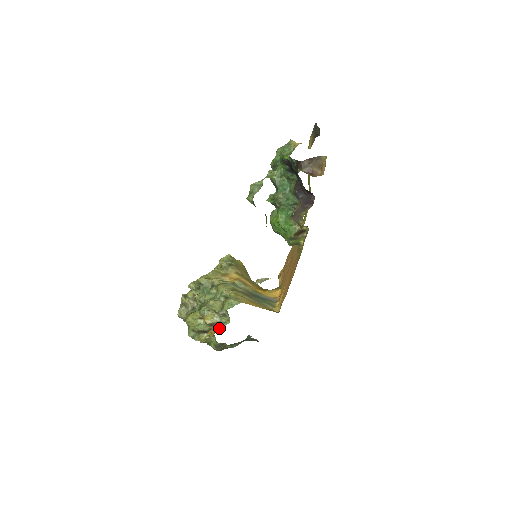
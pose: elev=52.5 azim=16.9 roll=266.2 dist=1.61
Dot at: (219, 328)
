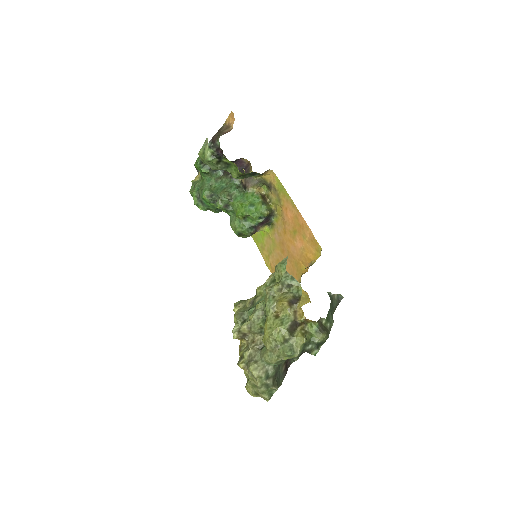
Dot at: (300, 300)
